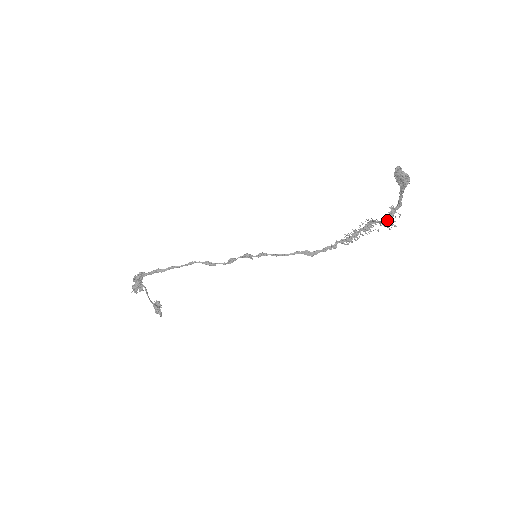
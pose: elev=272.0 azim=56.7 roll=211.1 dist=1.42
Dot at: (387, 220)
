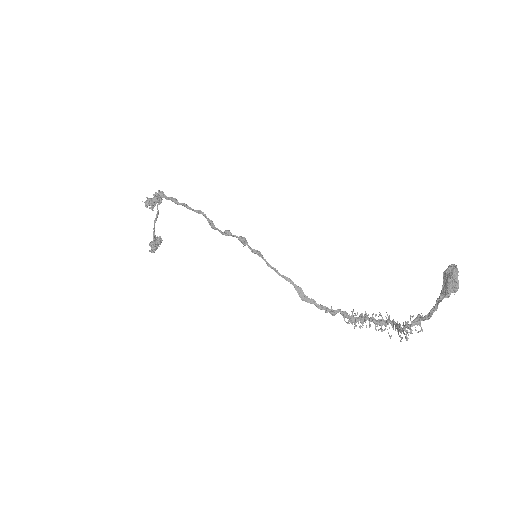
Dot at: (404, 325)
